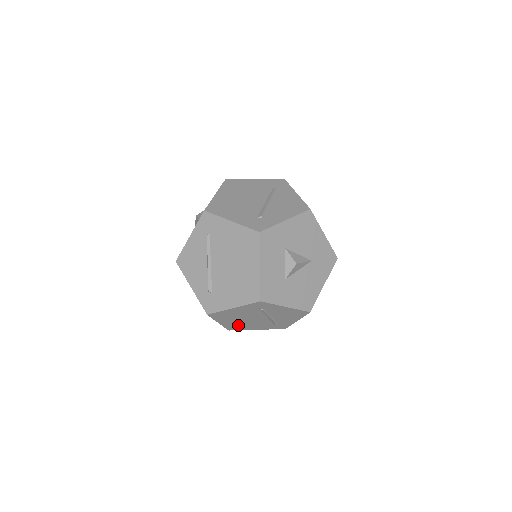
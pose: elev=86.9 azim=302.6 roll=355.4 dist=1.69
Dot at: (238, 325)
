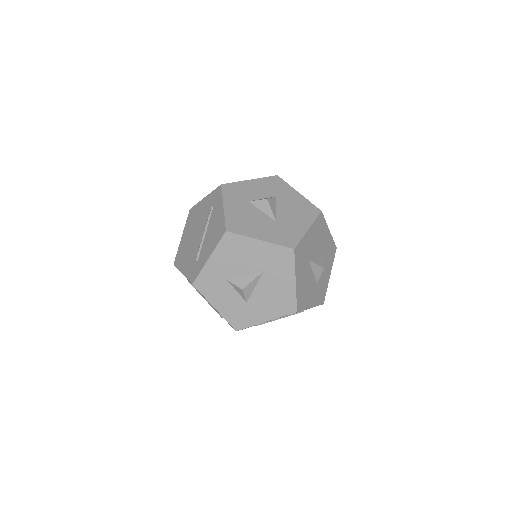
Dot at: occluded
